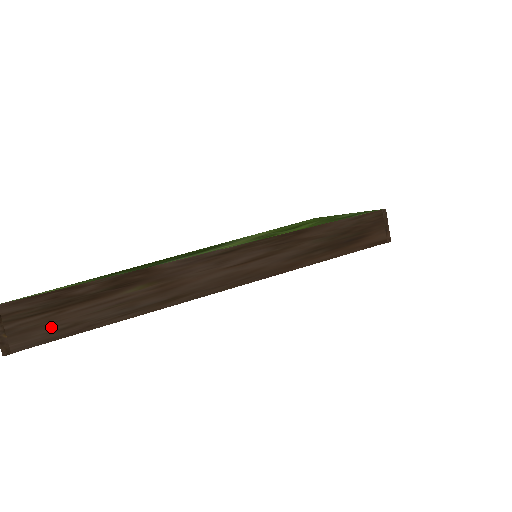
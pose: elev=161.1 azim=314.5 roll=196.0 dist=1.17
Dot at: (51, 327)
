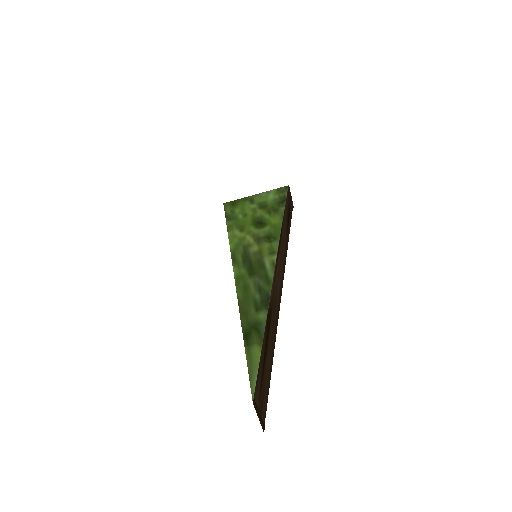
Dot at: (265, 388)
